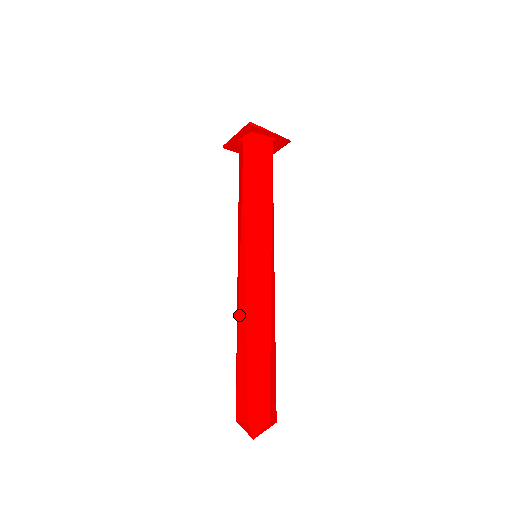
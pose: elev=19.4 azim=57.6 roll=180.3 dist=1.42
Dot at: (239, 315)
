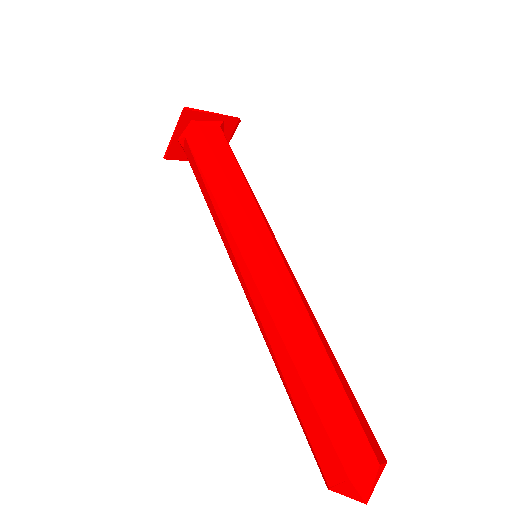
Dot at: (267, 334)
